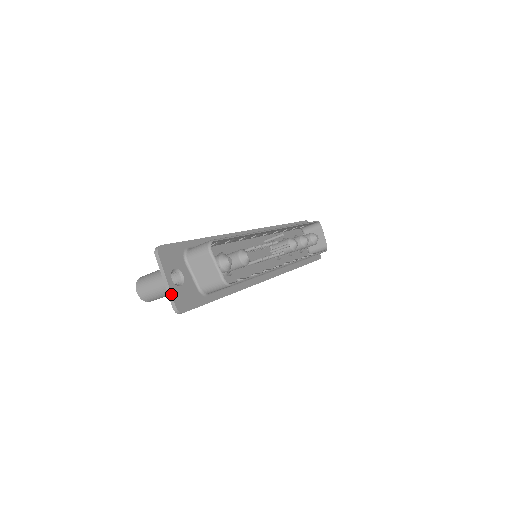
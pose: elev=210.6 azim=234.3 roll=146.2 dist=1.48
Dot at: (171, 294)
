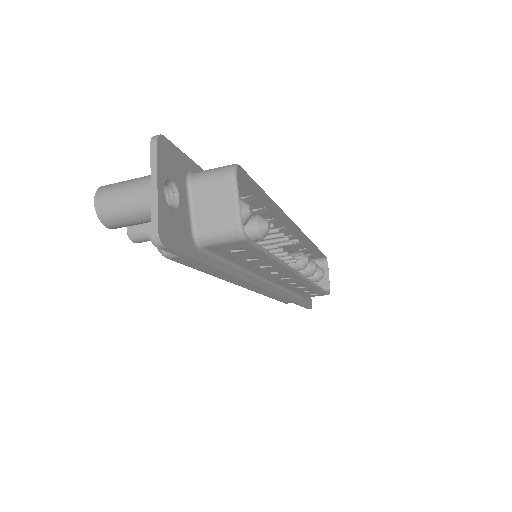
Dot at: (157, 208)
